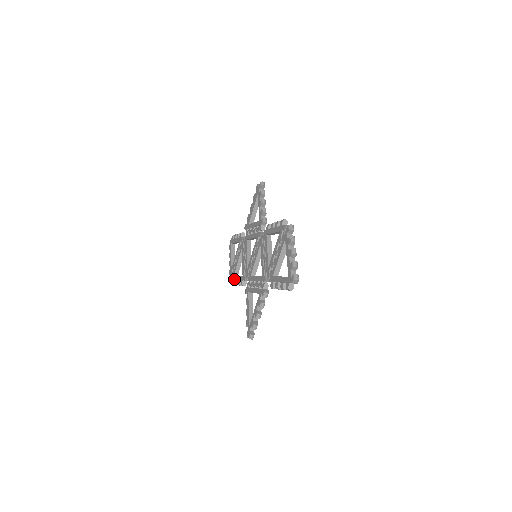
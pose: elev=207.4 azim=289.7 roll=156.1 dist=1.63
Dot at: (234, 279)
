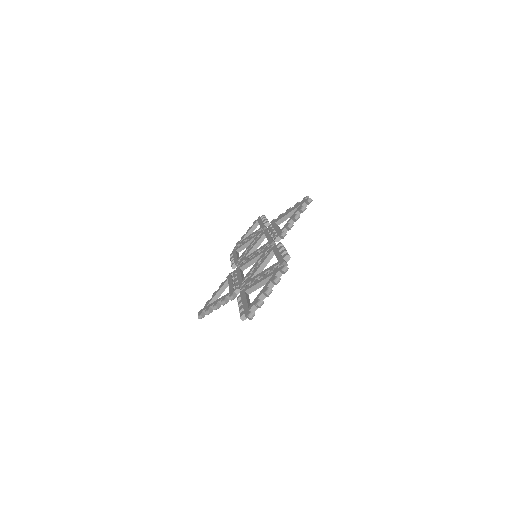
Dot at: (233, 254)
